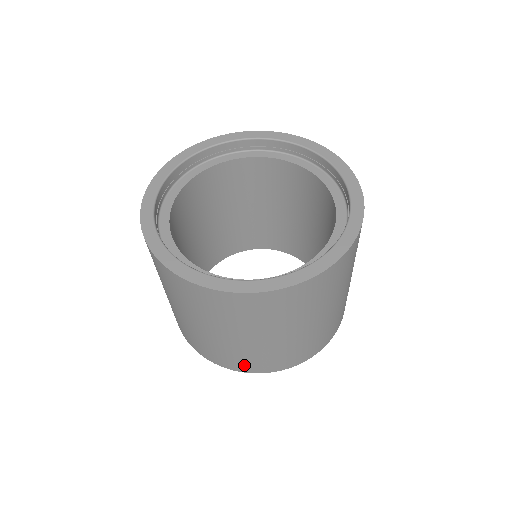
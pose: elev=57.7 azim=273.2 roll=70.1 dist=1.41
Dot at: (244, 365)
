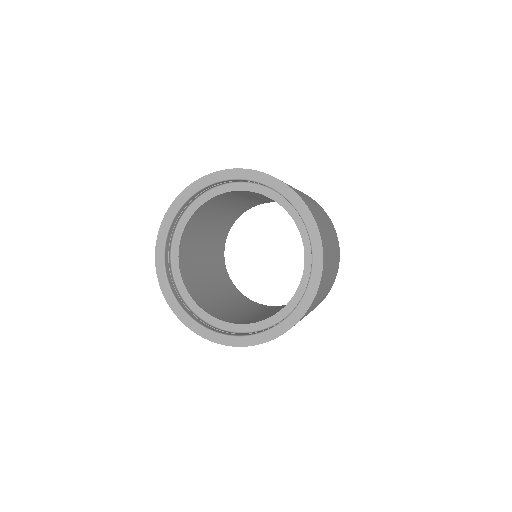
Dot at: occluded
